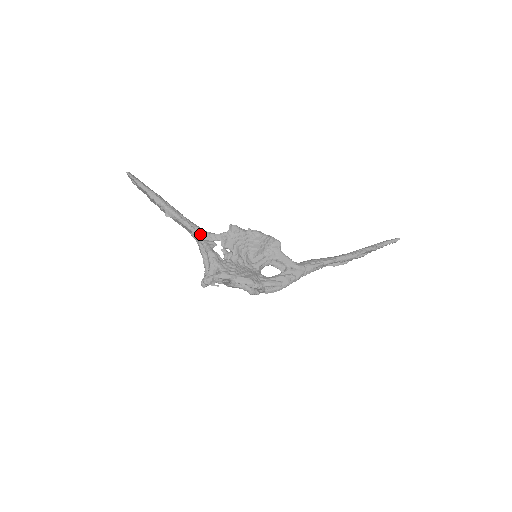
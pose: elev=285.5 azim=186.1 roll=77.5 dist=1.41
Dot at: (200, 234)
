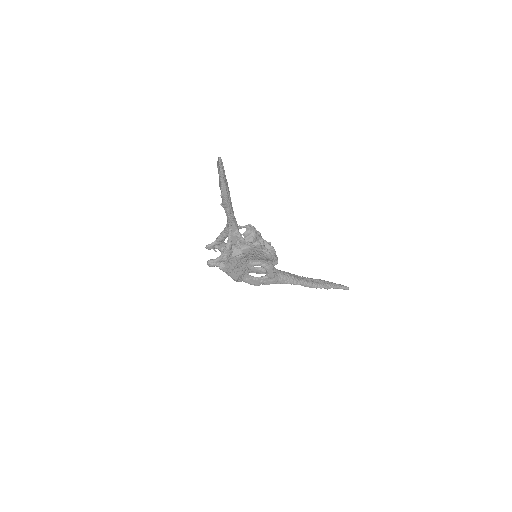
Dot at: (233, 231)
